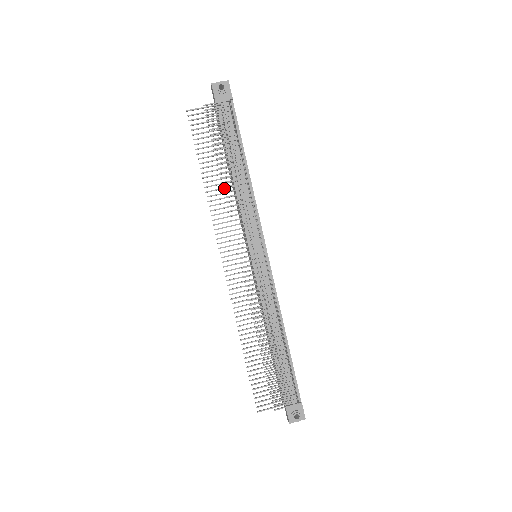
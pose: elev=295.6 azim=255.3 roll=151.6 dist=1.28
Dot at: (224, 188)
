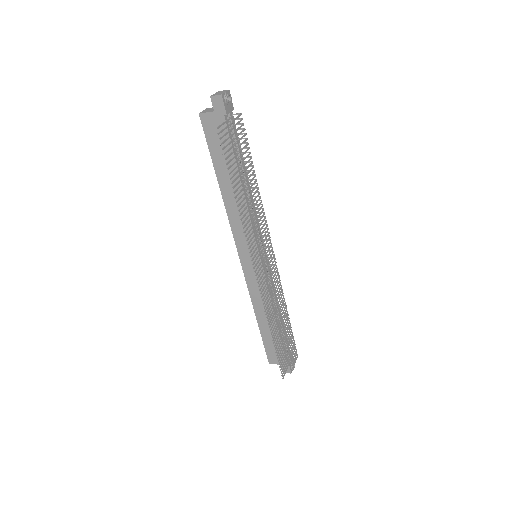
Dot at: occluded
